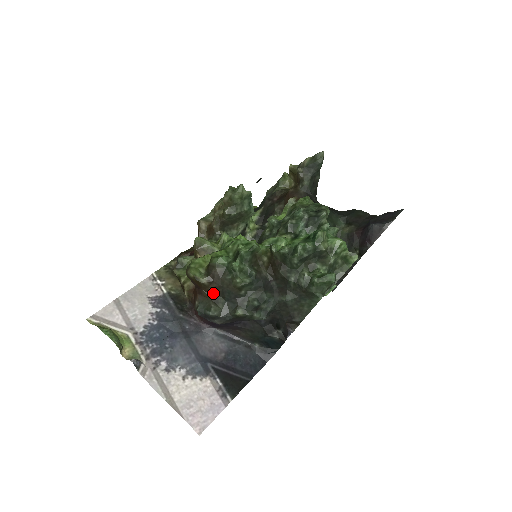
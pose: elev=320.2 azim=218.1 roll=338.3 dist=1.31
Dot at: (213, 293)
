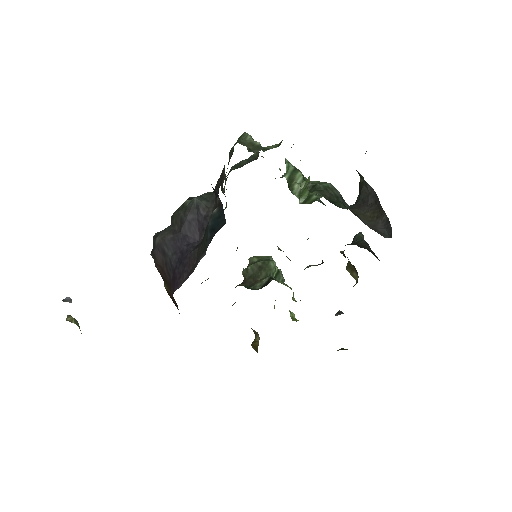
Dot at: occluded
